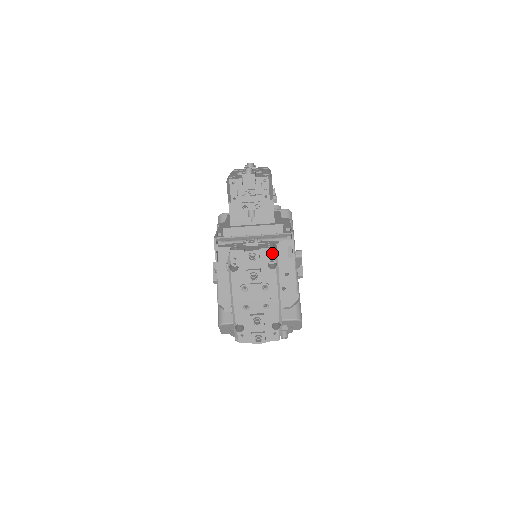
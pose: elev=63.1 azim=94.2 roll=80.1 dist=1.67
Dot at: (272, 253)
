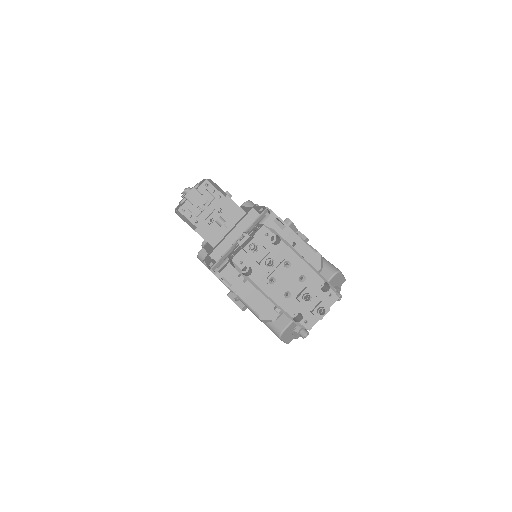
Dot at: (266, 230)
